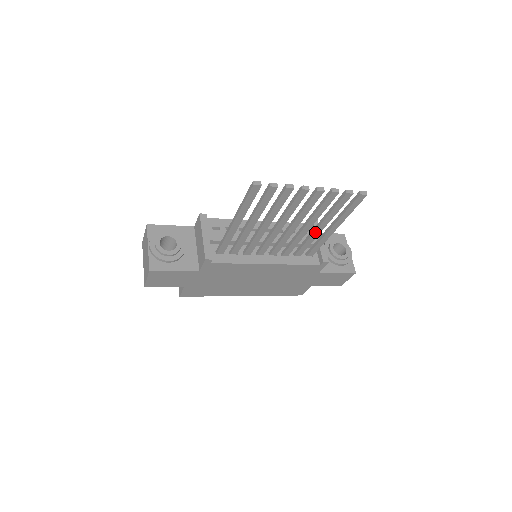
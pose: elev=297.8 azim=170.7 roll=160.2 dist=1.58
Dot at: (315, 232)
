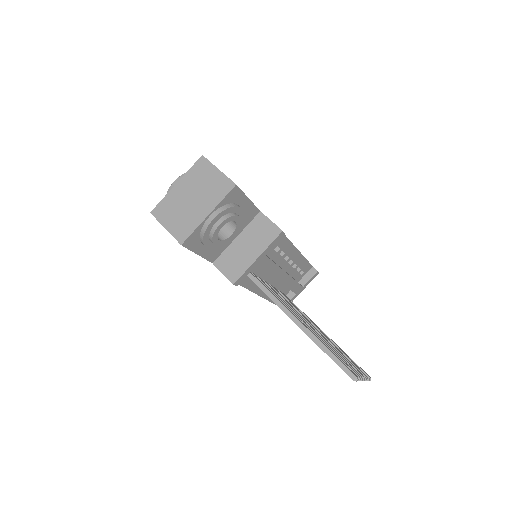
Dot at: occluded
